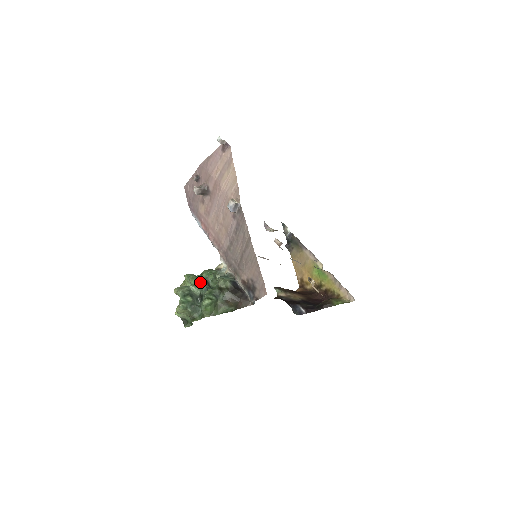
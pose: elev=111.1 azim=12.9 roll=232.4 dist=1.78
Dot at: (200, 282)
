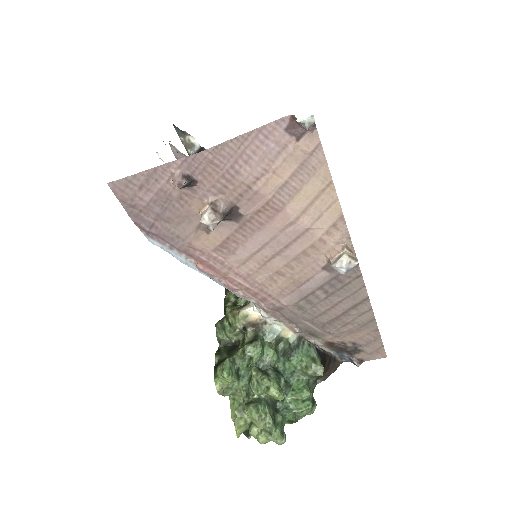
Dot at: (283, 385)
